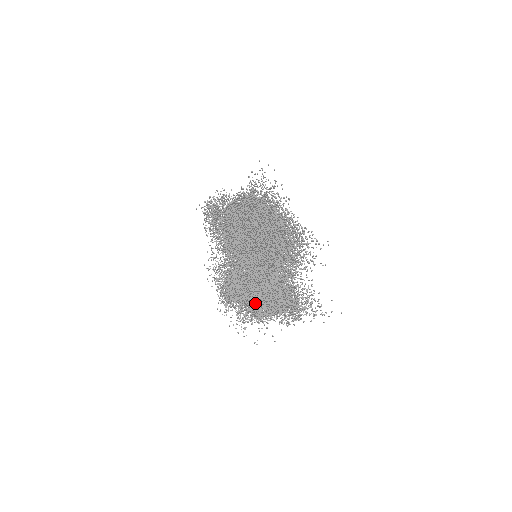
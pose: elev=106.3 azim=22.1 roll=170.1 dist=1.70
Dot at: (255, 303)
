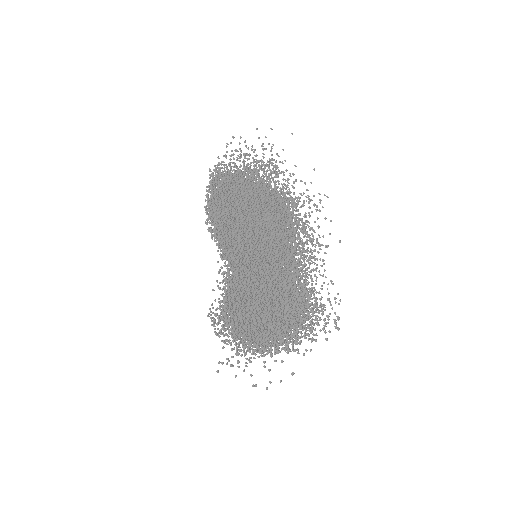
Dot at: occluded
